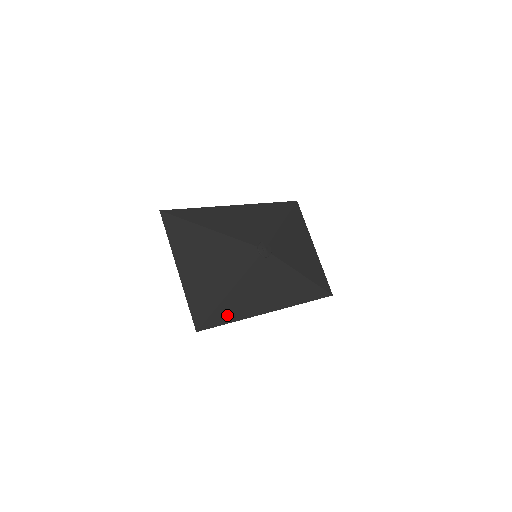
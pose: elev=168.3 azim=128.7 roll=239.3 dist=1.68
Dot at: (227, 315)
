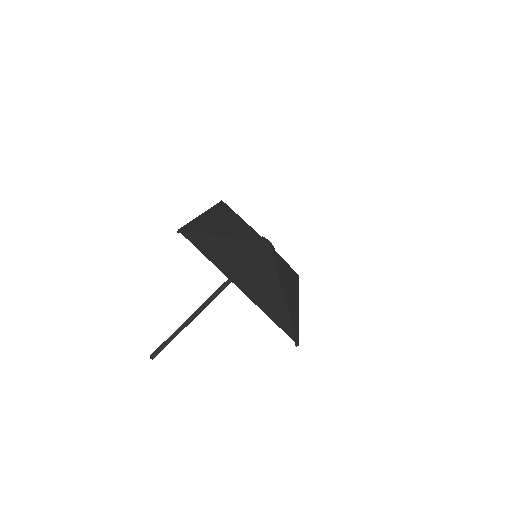
Dot at: (294, 319)
